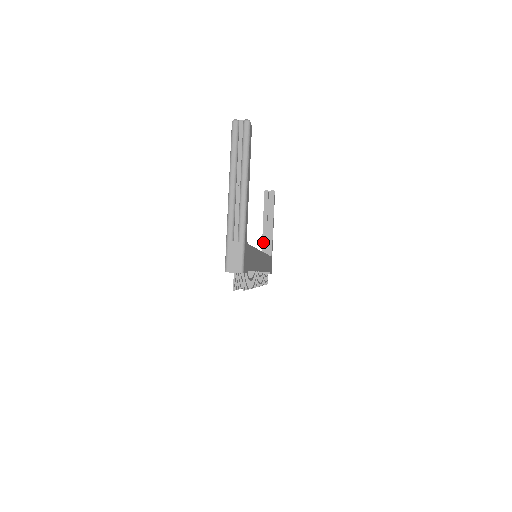
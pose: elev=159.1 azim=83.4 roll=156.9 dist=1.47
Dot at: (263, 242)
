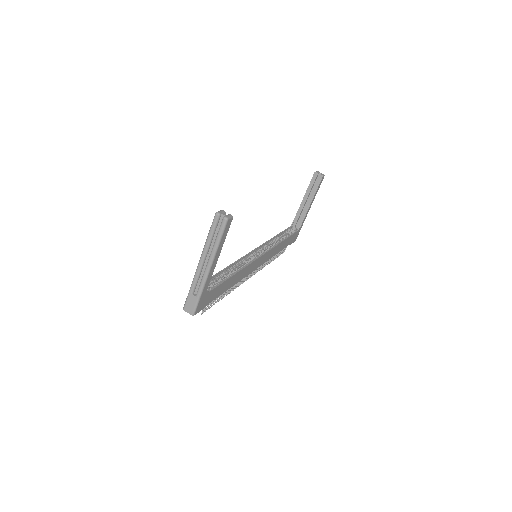
Dot at: (297, 215)
